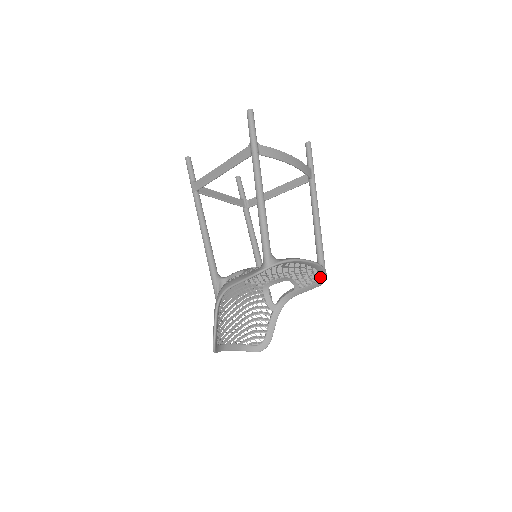
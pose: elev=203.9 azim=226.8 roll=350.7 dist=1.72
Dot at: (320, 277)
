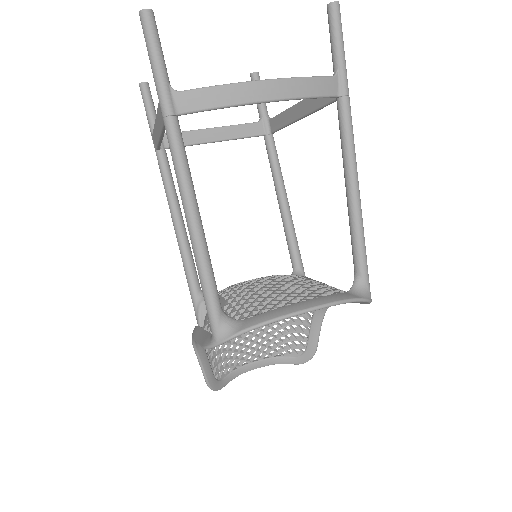
Dot at: occluded
